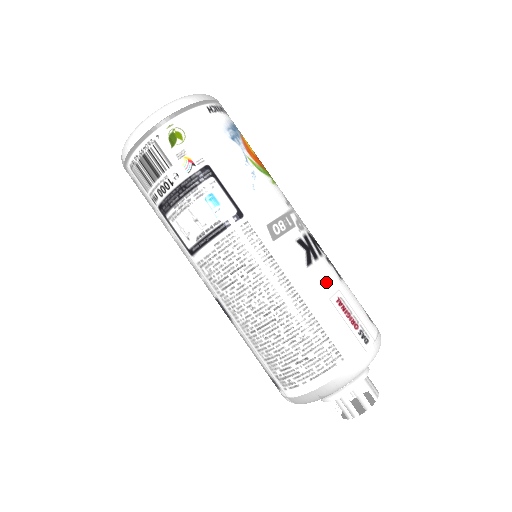
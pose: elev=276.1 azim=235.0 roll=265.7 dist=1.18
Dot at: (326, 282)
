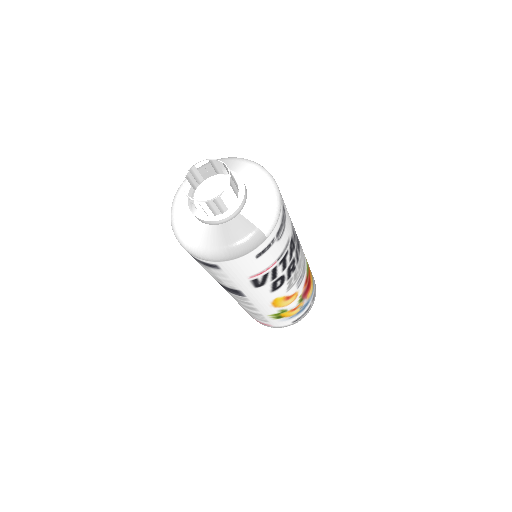
Dot at: occluded
